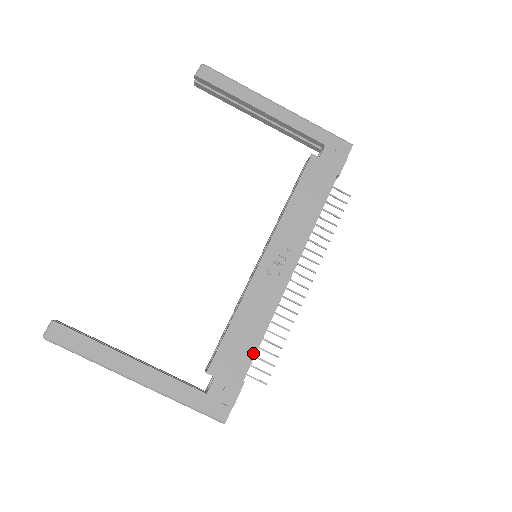
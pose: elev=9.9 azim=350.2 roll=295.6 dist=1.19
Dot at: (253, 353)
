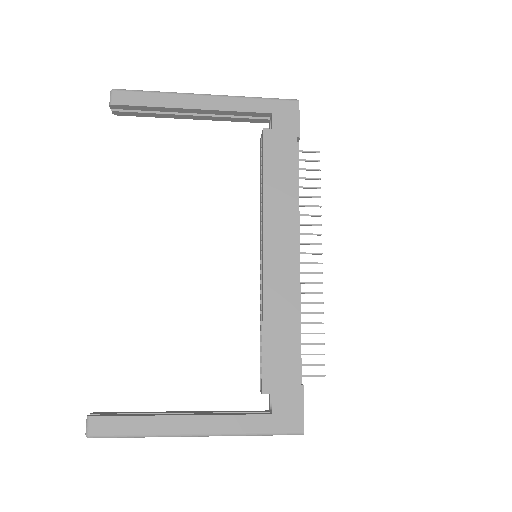
Dot at: (298, 353)
